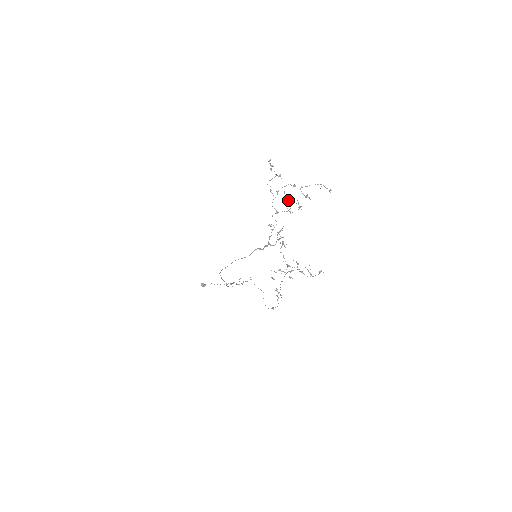
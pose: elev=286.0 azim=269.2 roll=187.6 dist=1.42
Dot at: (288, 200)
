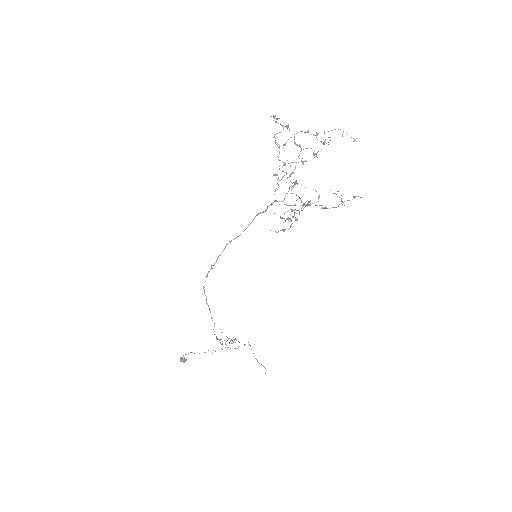
Dot at: (299, 146)
